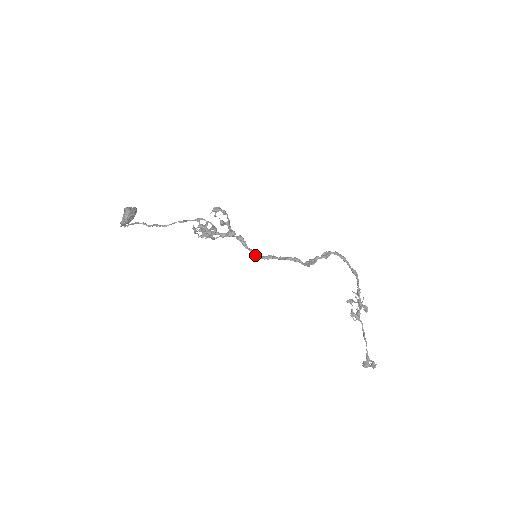
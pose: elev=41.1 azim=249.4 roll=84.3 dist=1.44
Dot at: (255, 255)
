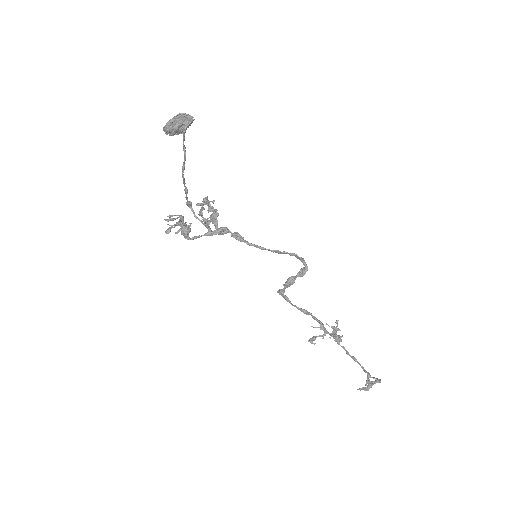
Dot at: (265, 248)
